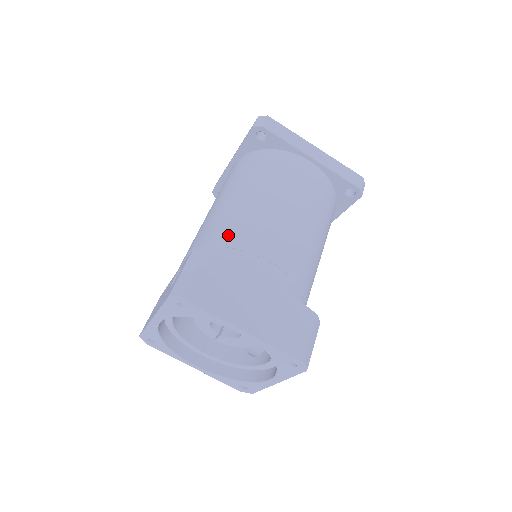
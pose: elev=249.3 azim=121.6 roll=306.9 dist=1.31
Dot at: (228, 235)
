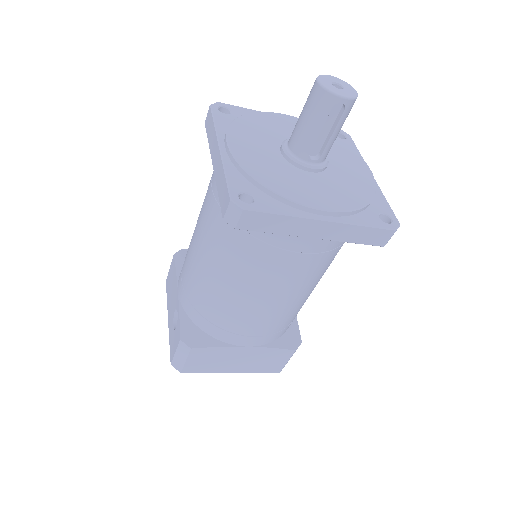
Dot at: (212, 313)
